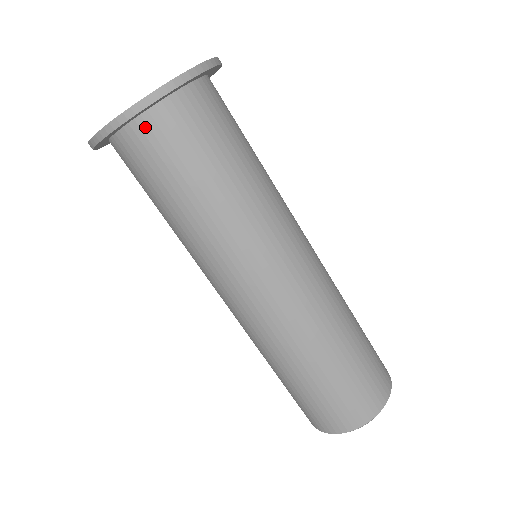
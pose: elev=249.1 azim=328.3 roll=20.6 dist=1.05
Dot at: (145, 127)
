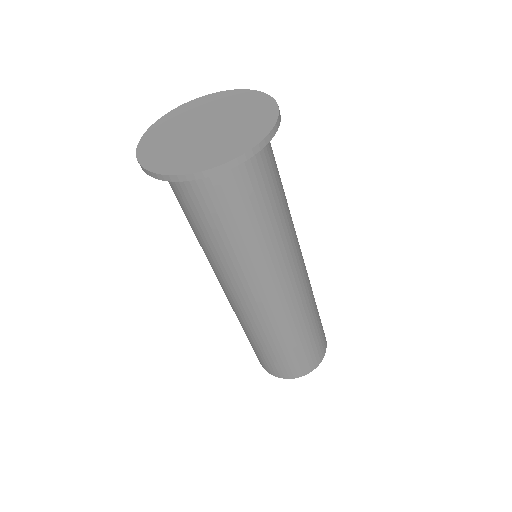
Dot at: occluded
